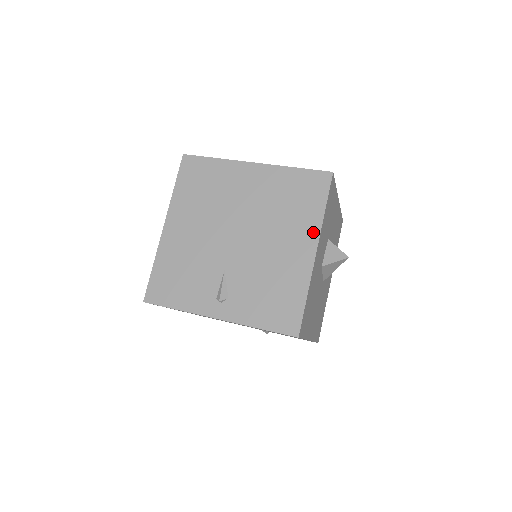
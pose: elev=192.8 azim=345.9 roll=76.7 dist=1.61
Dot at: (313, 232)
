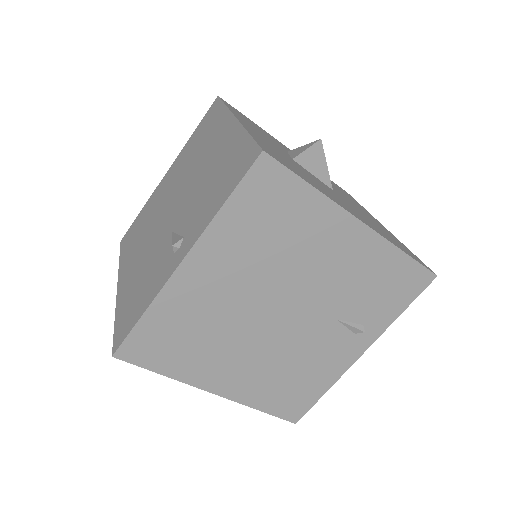
Dot at: (225, 119)
